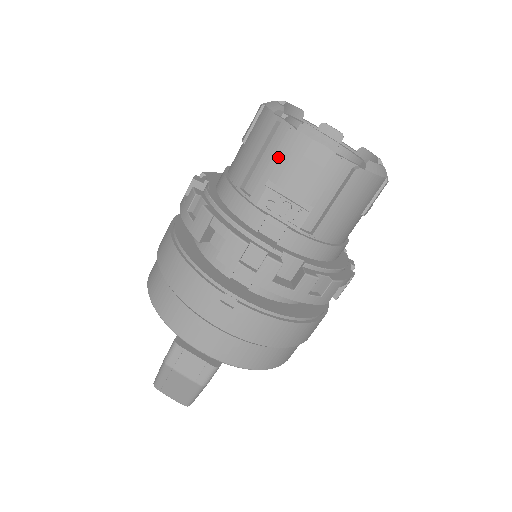
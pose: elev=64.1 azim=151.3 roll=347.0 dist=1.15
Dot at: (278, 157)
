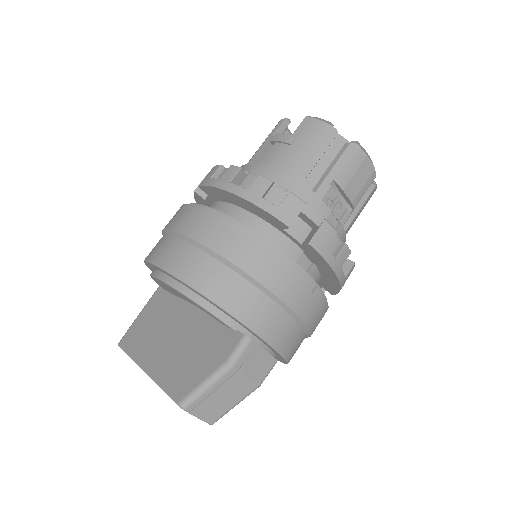
Dot at: (342, 163)
